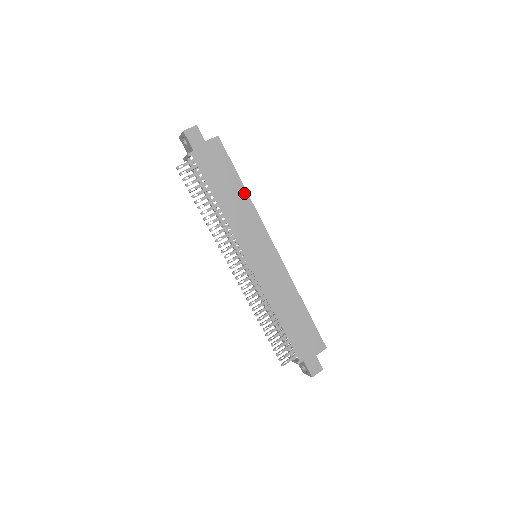
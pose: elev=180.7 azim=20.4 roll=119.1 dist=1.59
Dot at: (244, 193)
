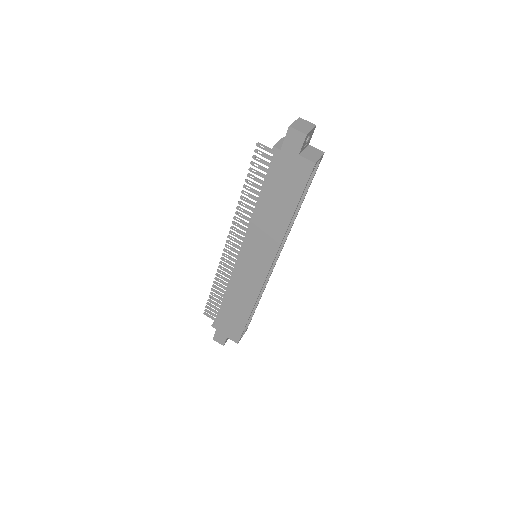
Dot at: (287, 221)
